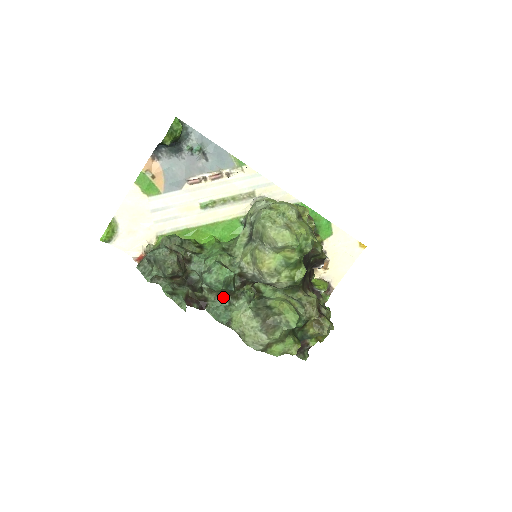
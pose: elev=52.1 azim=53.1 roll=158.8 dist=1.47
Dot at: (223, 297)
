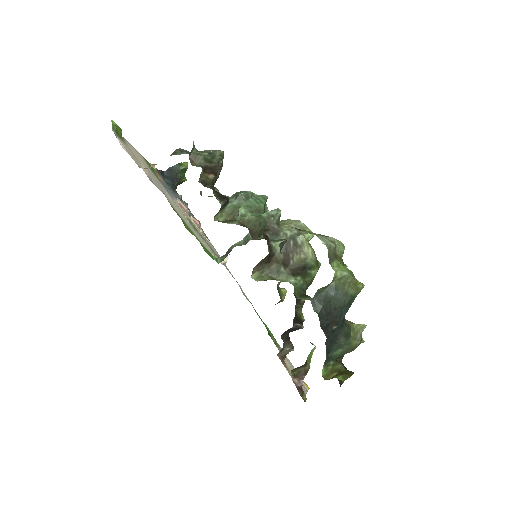
Dot at: (251, 227)
